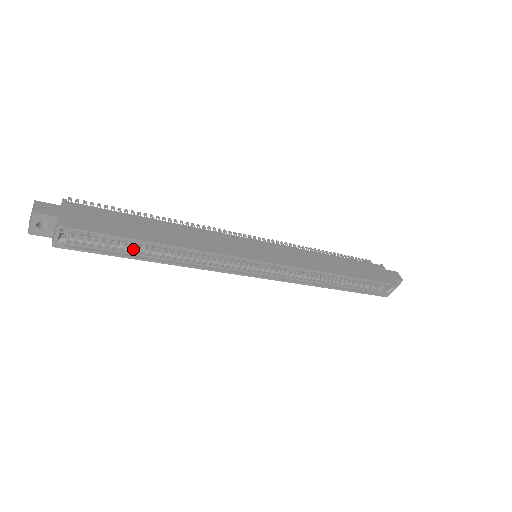
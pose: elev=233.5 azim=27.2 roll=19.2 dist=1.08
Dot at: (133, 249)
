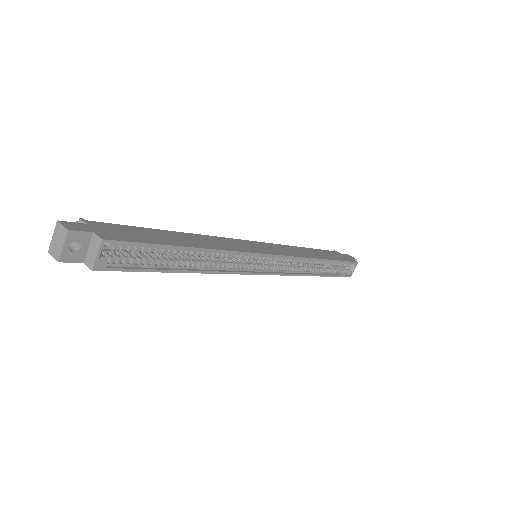
Dot at: (167, 261)
